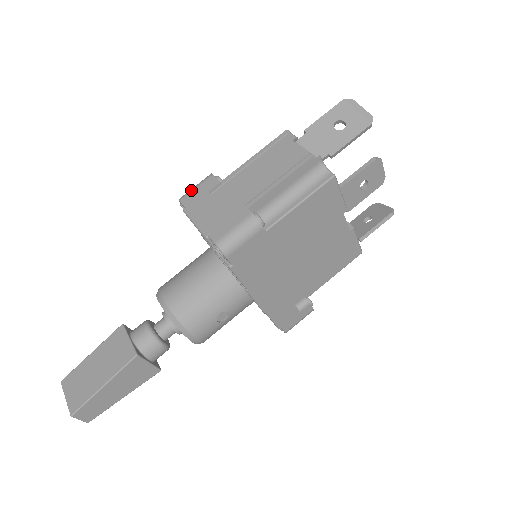
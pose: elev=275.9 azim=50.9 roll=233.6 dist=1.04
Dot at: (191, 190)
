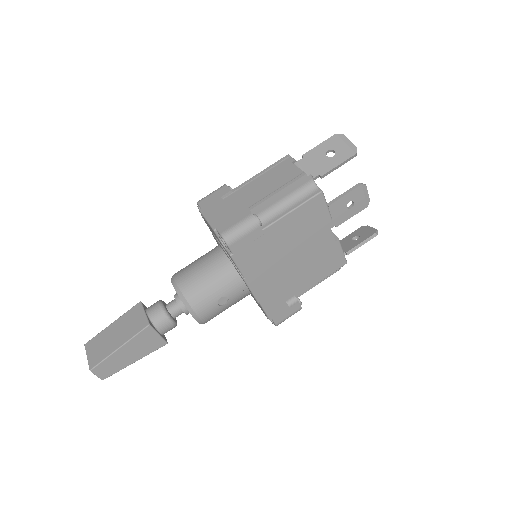
Dot at: (207, 195)
